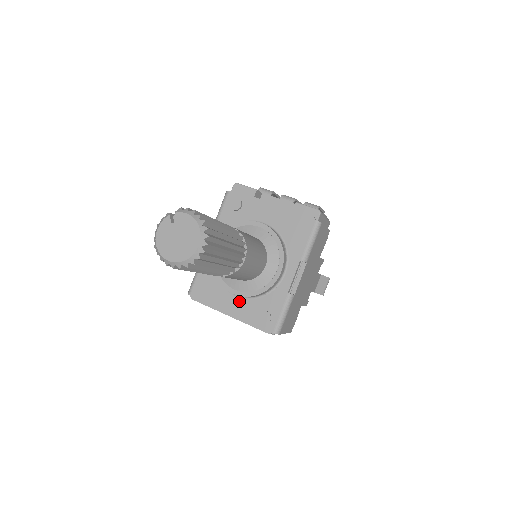
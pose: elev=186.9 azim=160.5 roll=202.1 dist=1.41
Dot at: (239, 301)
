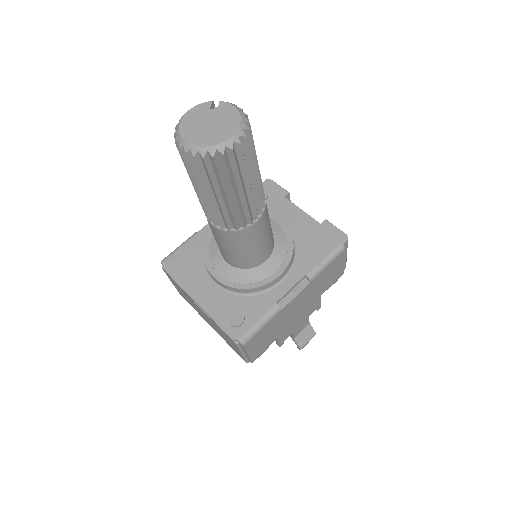
Dot at: (215, 290)
